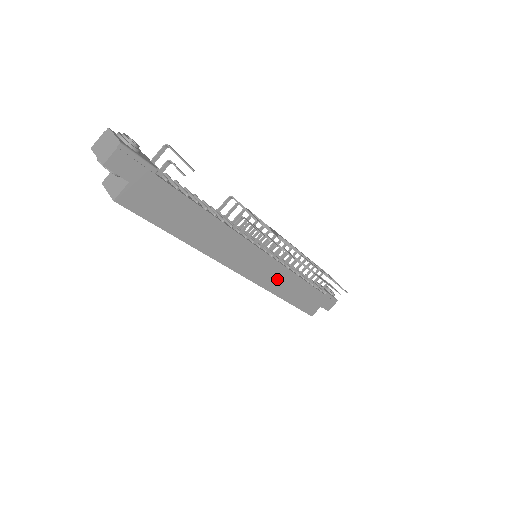
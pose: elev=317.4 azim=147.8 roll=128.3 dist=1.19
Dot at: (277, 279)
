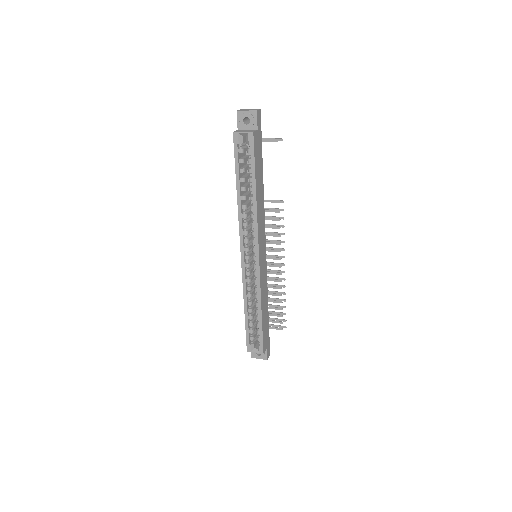
Dot at: (264, 283)
